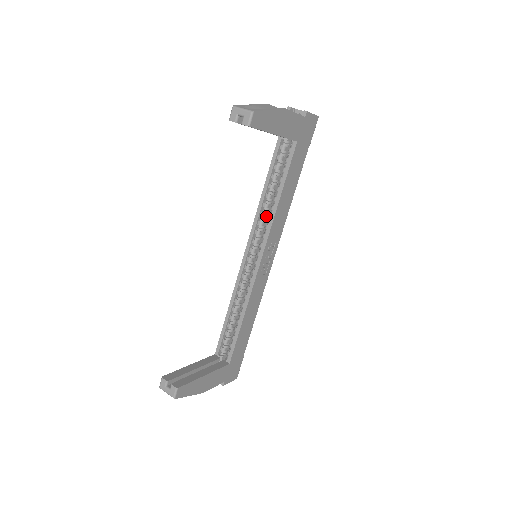
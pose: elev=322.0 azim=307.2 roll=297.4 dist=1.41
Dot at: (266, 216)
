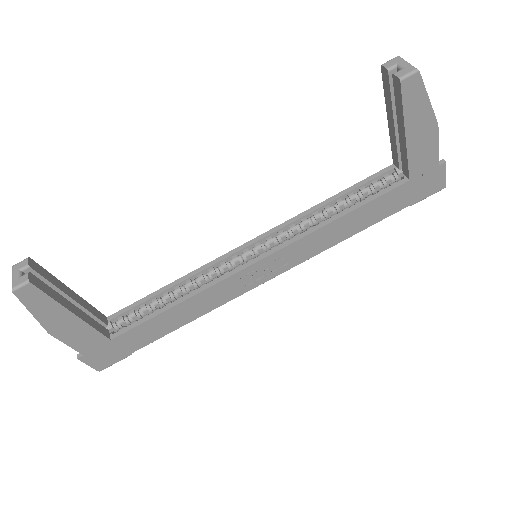
Dot at: (306, 227)
